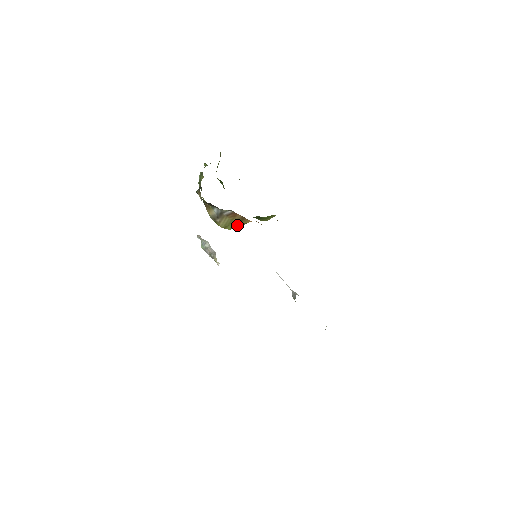
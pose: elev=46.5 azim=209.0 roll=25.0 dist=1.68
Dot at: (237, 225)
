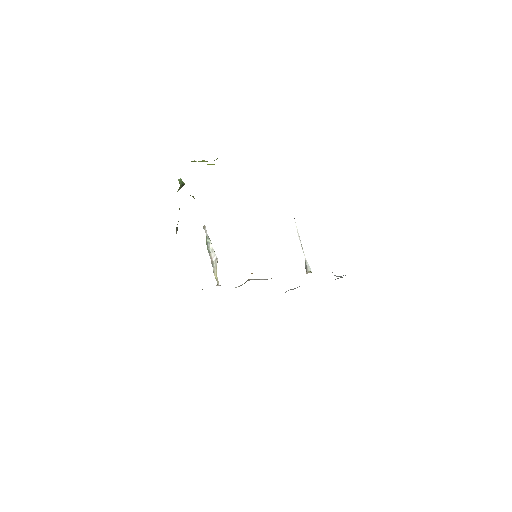
Dot at: occluded
